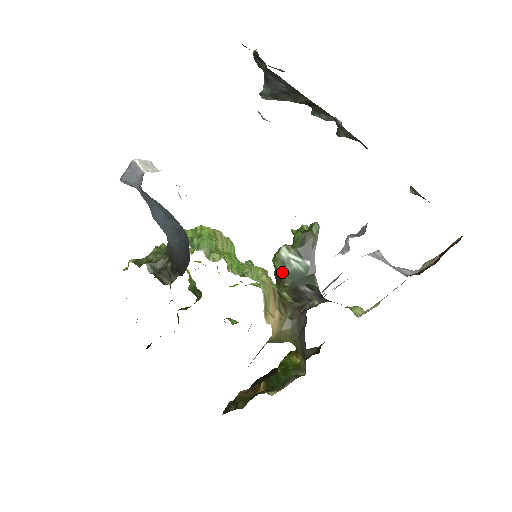
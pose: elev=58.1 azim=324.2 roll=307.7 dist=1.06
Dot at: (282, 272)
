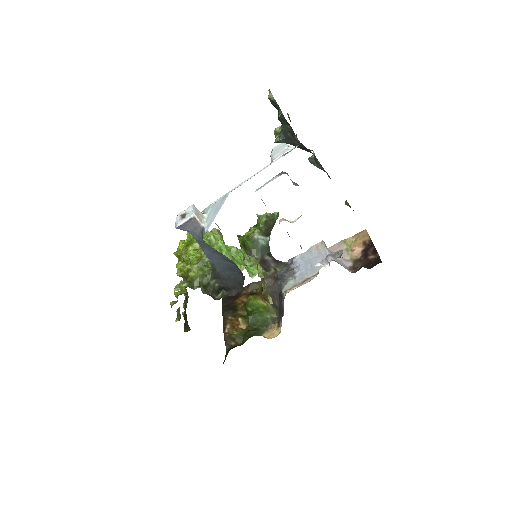
Dot at: (252, 247)
